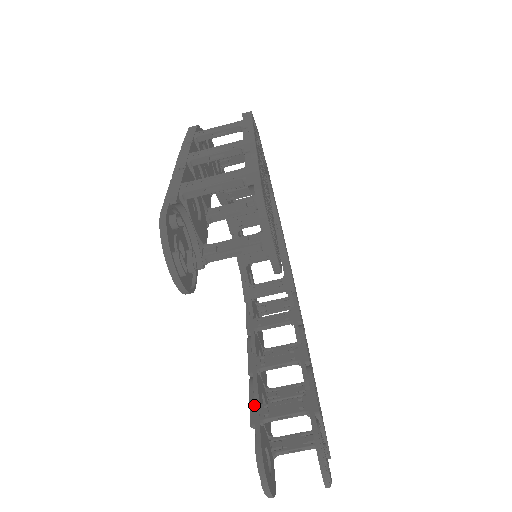
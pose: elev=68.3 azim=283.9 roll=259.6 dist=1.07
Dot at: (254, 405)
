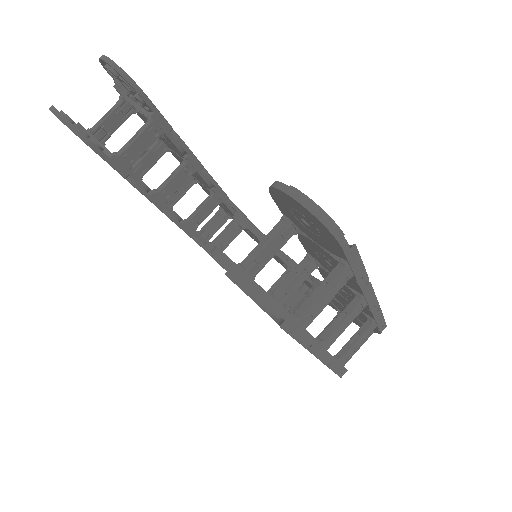
Dot at: occluded
